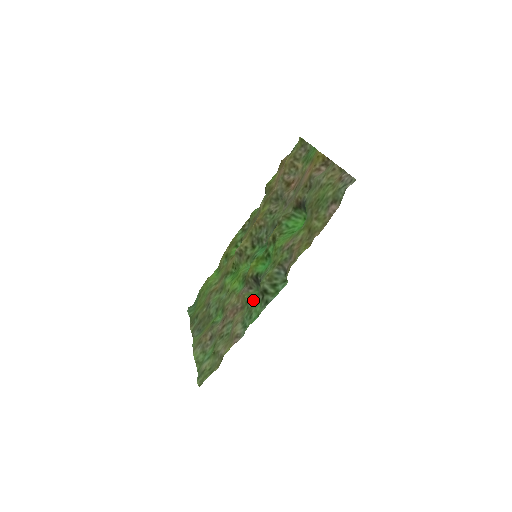
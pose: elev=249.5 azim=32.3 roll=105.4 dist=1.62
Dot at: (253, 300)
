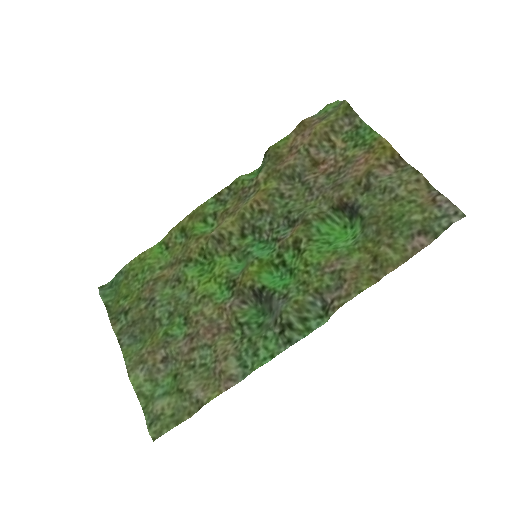
Dot at: (253, 324)
